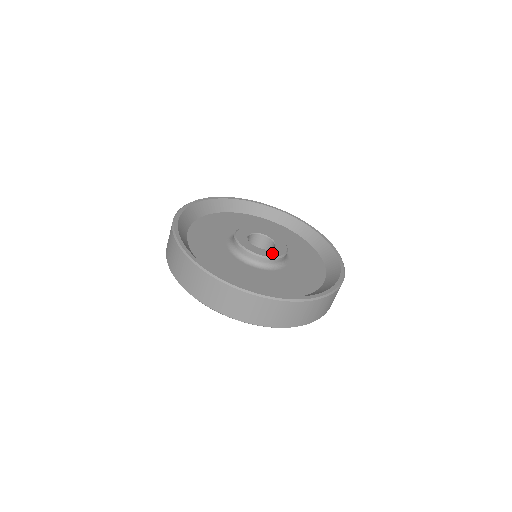
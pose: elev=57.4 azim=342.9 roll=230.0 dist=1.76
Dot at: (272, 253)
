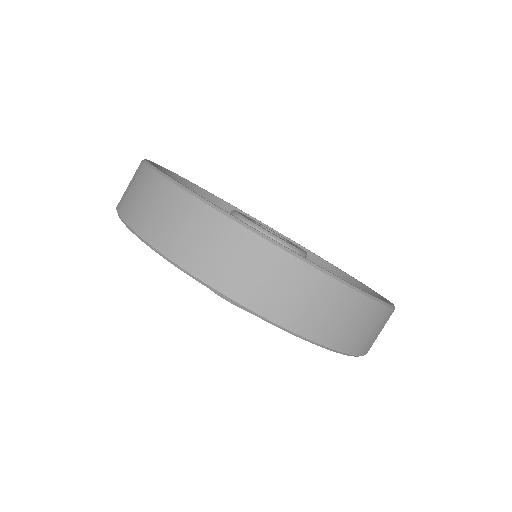
Dot at: occluded
